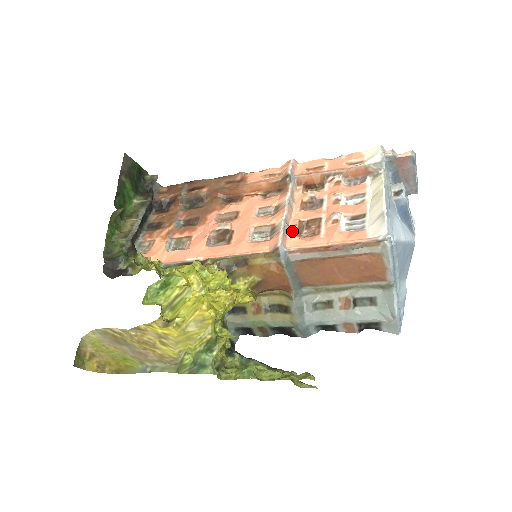
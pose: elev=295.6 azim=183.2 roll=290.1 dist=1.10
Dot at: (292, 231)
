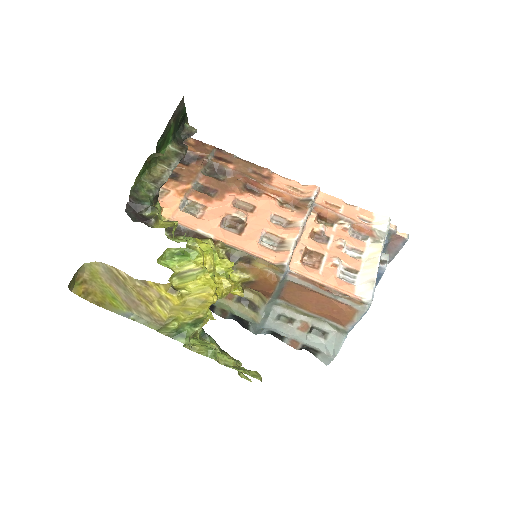
Dot at: (298, 254)
